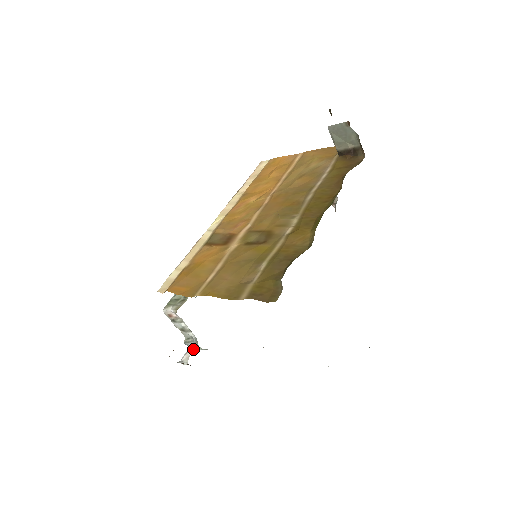
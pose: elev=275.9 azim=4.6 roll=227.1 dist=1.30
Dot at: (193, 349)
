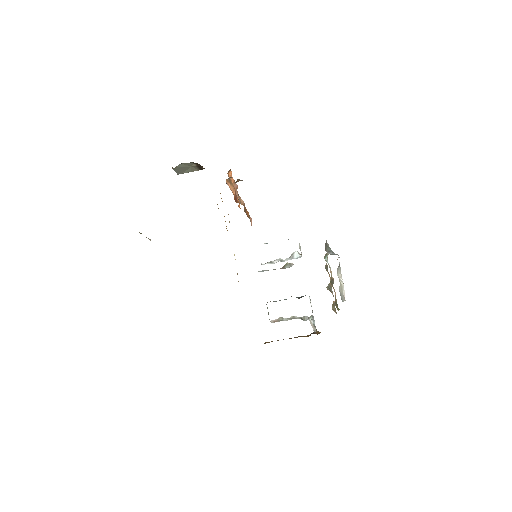
Dot at: (310, 320)
